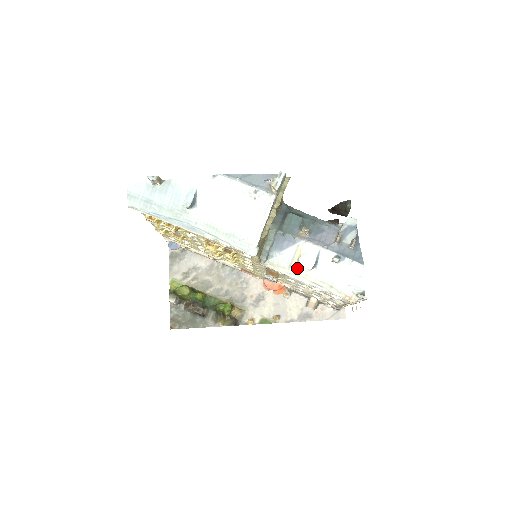
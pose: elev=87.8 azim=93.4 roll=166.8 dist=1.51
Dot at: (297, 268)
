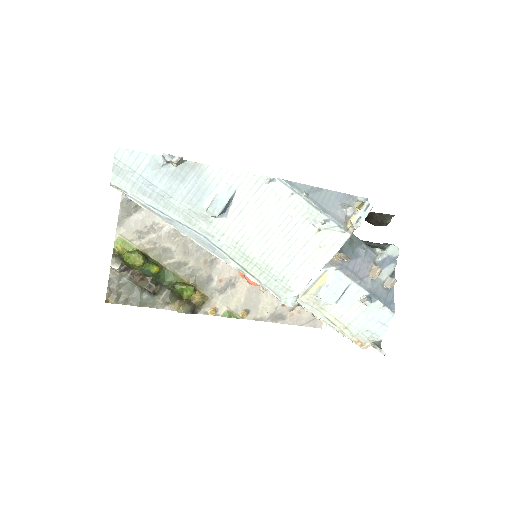
Dot at: (313, 297)
